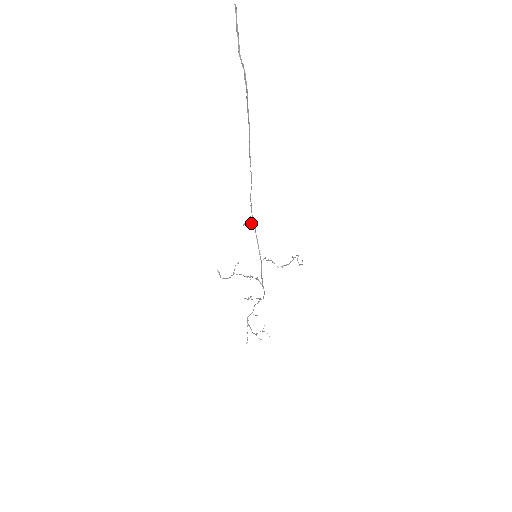
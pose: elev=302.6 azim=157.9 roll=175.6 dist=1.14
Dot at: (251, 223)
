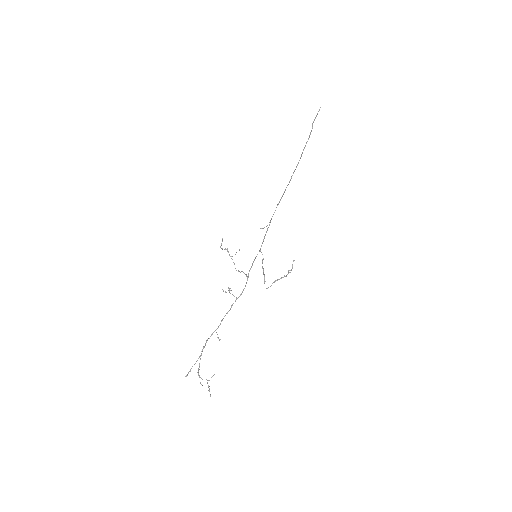
Dot at: occluded
